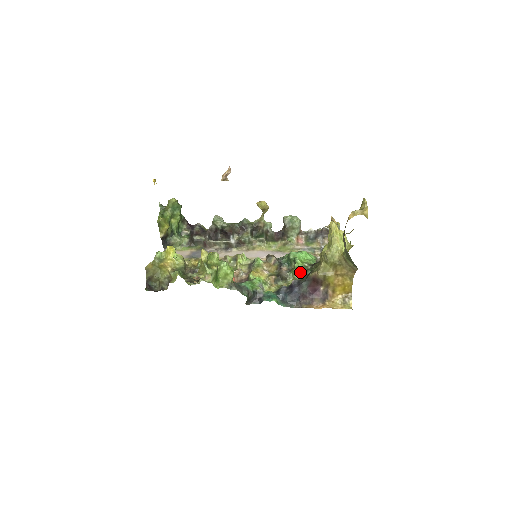
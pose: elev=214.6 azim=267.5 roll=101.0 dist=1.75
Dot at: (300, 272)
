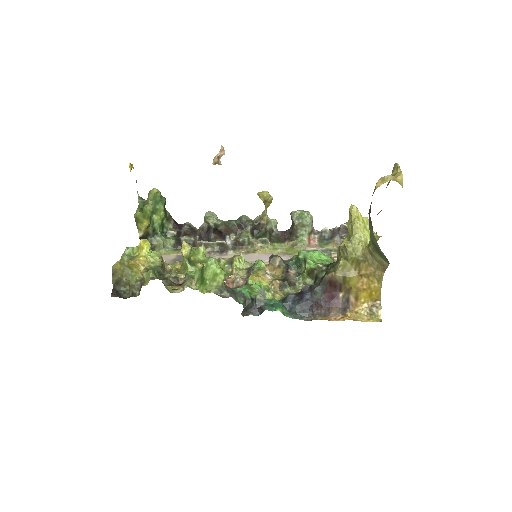
Dot at: (312, 275)
